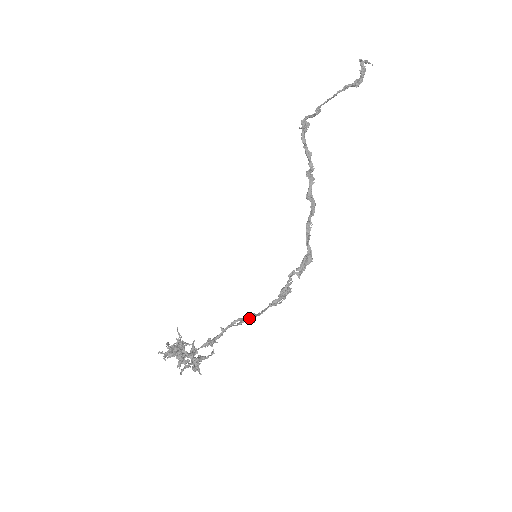
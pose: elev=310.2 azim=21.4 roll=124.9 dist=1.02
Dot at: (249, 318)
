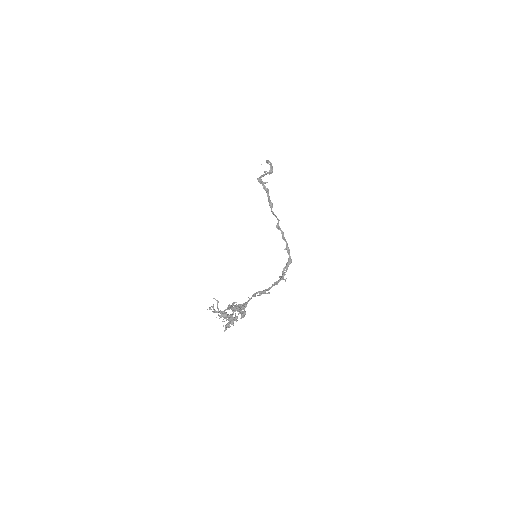
Dot at: (265, 291)
